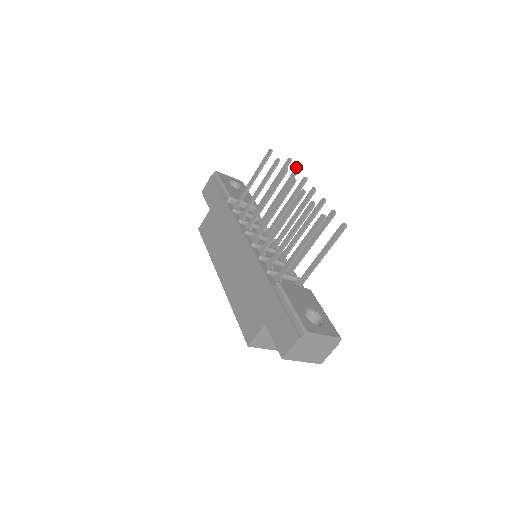
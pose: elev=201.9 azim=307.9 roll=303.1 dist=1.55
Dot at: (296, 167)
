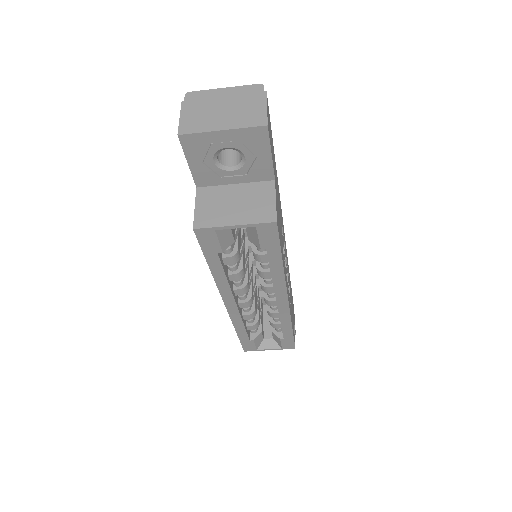
Dot at: occluded
